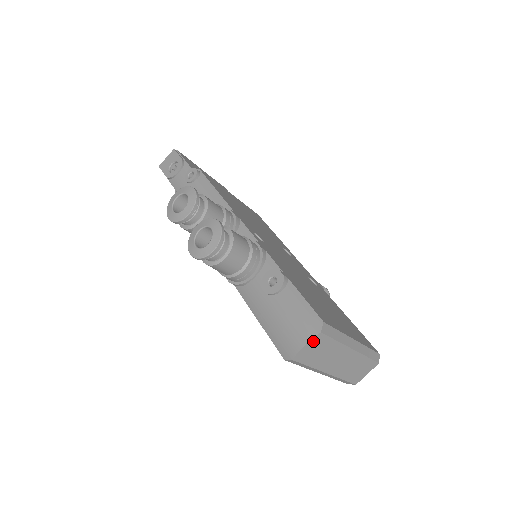
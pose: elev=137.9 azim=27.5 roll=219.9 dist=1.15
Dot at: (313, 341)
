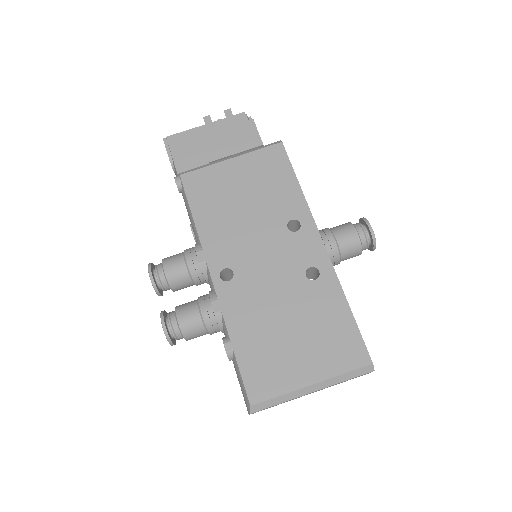
Dot at: occluded
